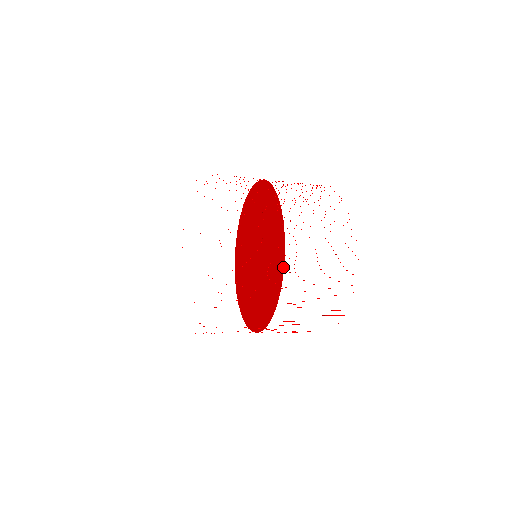
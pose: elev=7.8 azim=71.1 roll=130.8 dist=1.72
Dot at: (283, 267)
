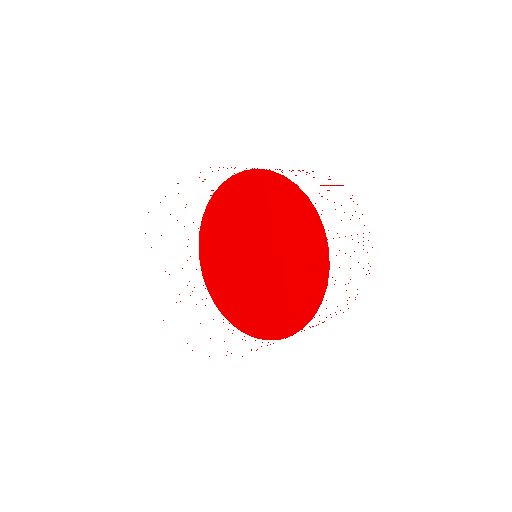
Dot at: (313, 208)
